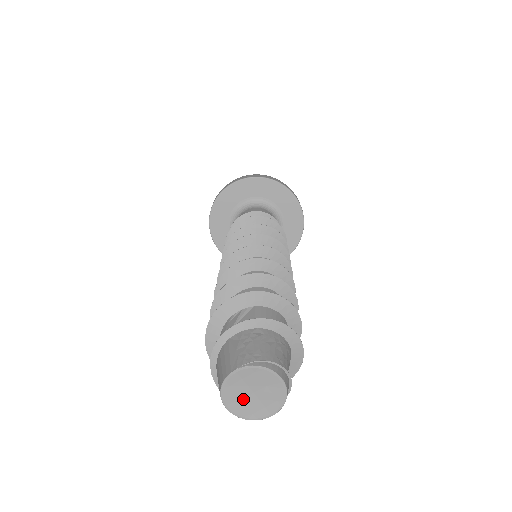
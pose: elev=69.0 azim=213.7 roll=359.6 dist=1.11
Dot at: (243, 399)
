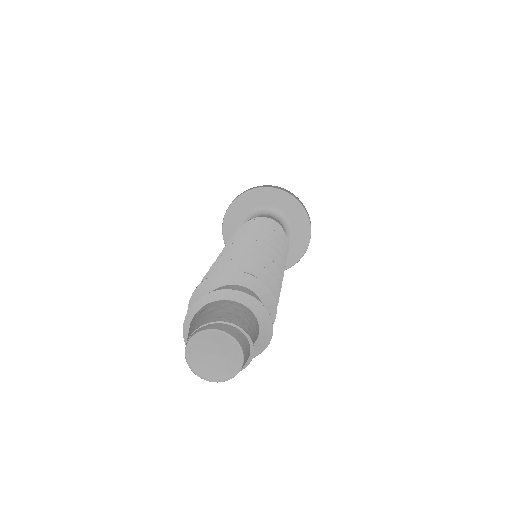
Dot at: (212, 366)
